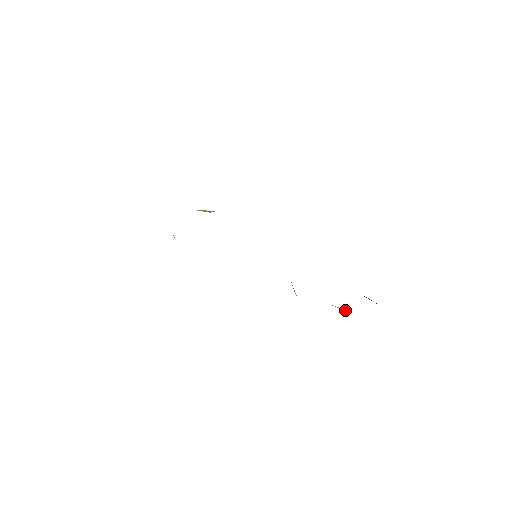
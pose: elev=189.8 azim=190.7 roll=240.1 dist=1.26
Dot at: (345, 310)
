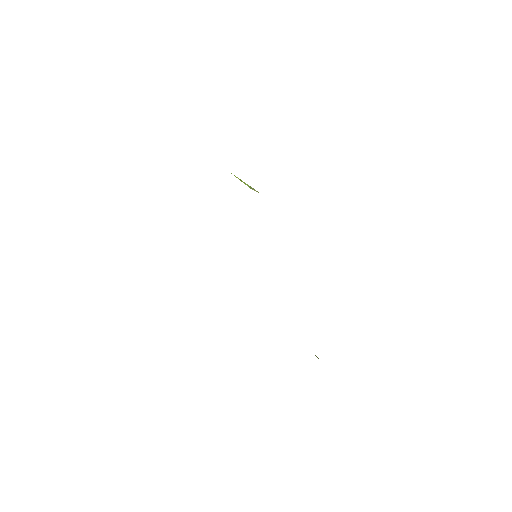
Dot at: occluded
